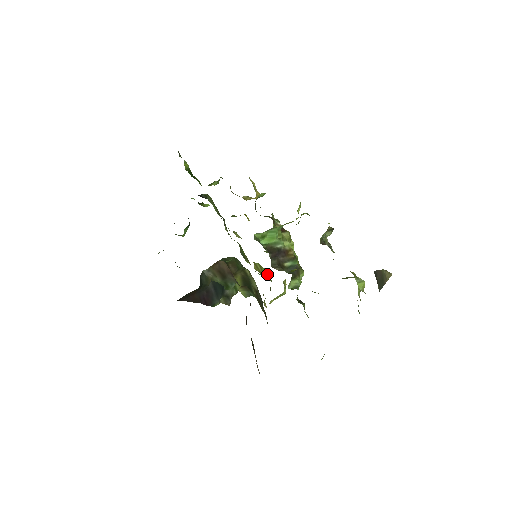
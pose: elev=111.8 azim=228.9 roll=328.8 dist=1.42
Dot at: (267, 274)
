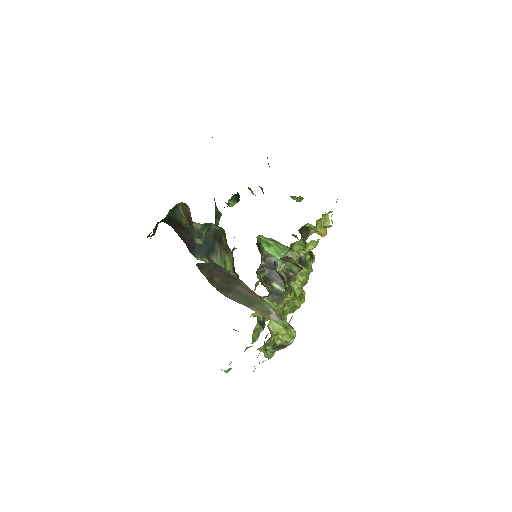
Dot at: occluded
